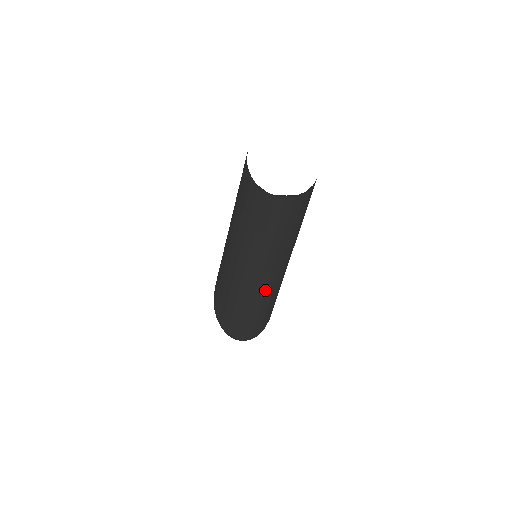
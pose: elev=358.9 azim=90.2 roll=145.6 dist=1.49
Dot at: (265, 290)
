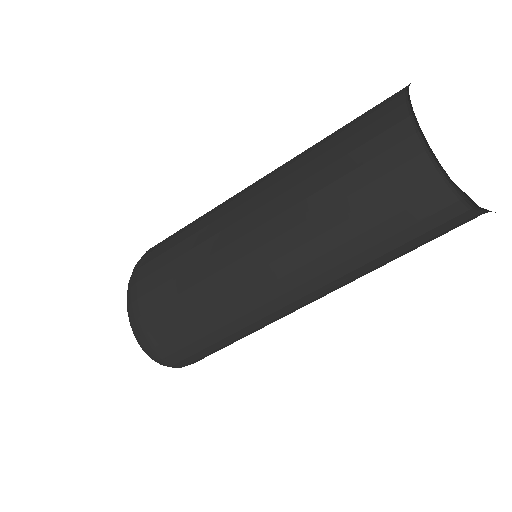
Dot at: (290, 313)
